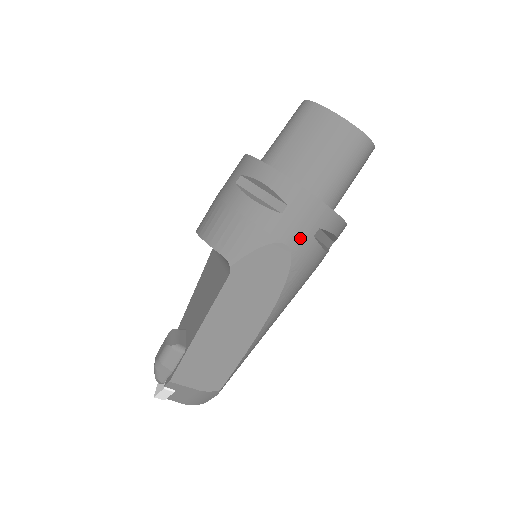
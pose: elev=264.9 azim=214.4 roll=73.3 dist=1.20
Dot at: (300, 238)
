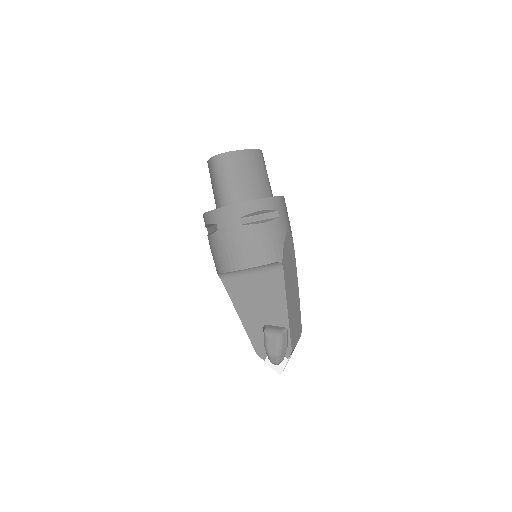
Dot at: (288, 222)
